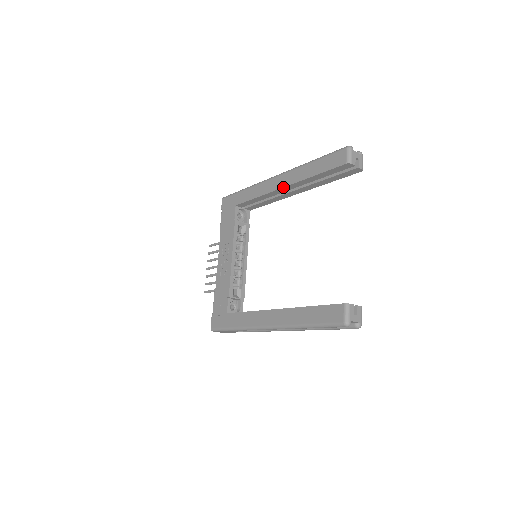
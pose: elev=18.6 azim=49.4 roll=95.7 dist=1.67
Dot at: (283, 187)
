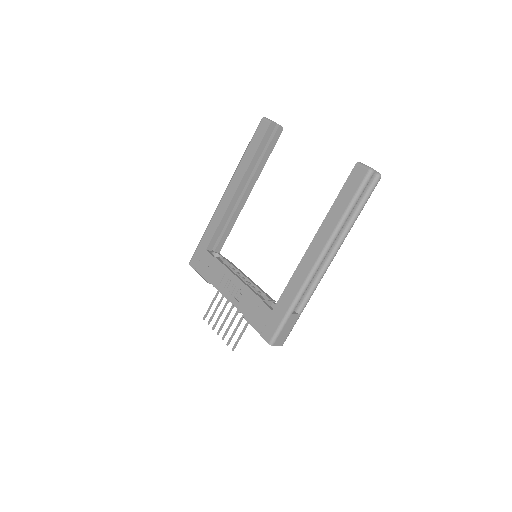
Dot at: (237, 189)
